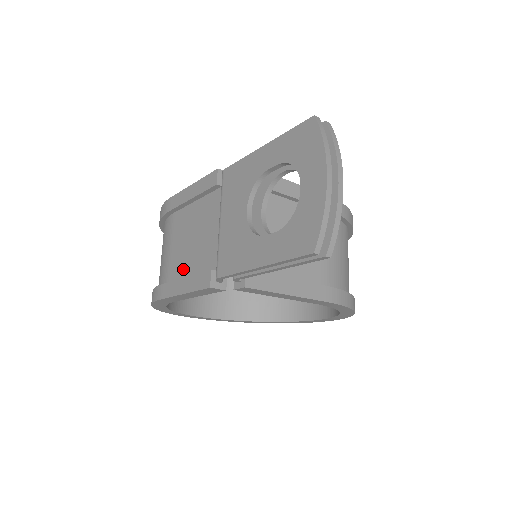
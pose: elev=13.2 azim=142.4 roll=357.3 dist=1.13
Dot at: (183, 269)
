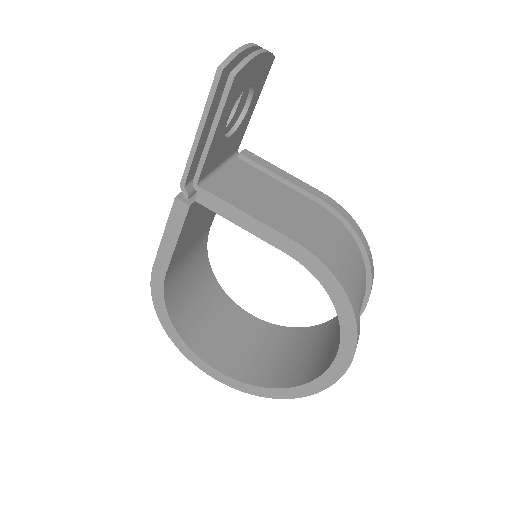
Dot at: occluded
